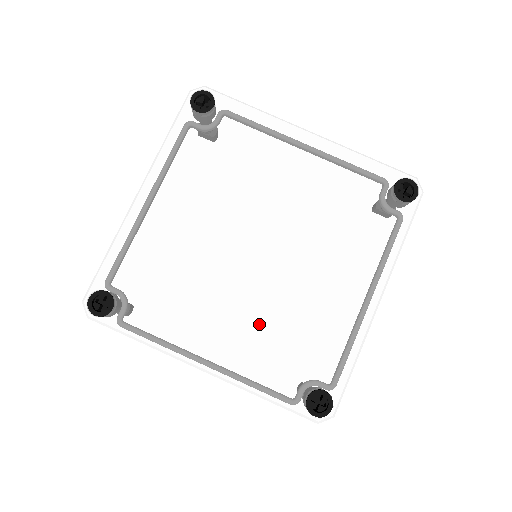
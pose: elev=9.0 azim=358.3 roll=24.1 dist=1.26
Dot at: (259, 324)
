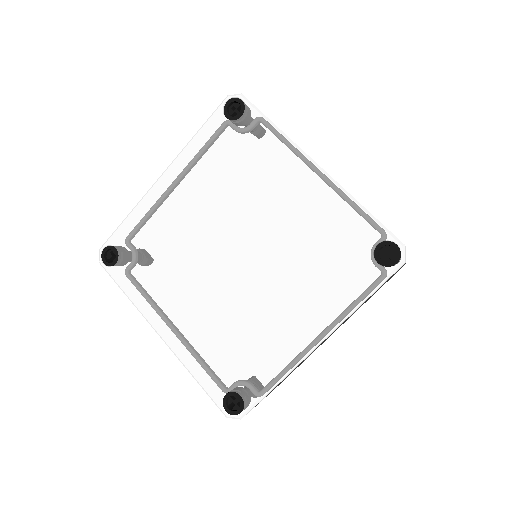
Dot at: (211, 320)
